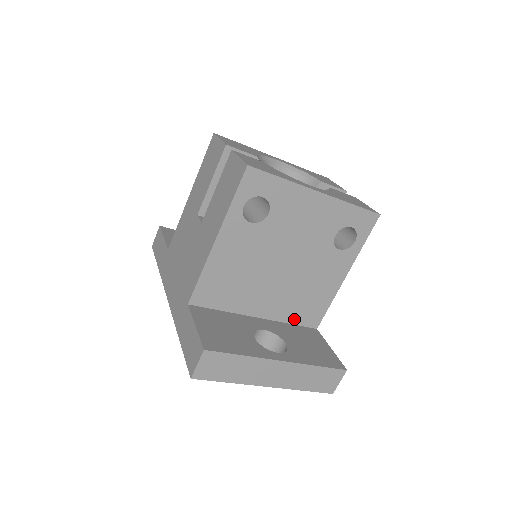
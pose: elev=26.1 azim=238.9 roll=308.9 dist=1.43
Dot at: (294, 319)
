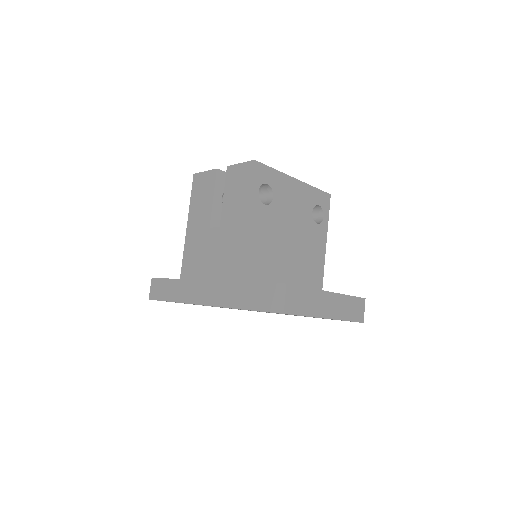
Dot at: occluded
